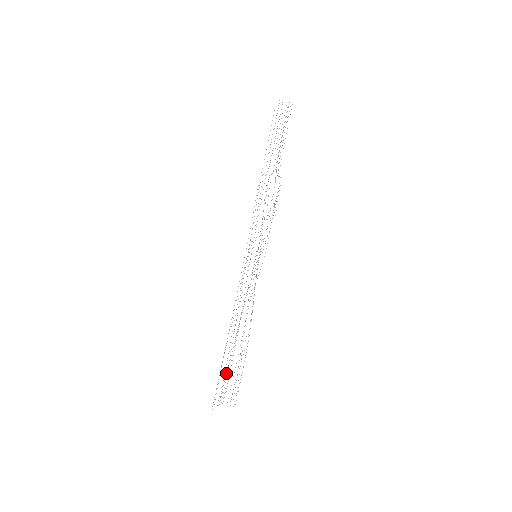
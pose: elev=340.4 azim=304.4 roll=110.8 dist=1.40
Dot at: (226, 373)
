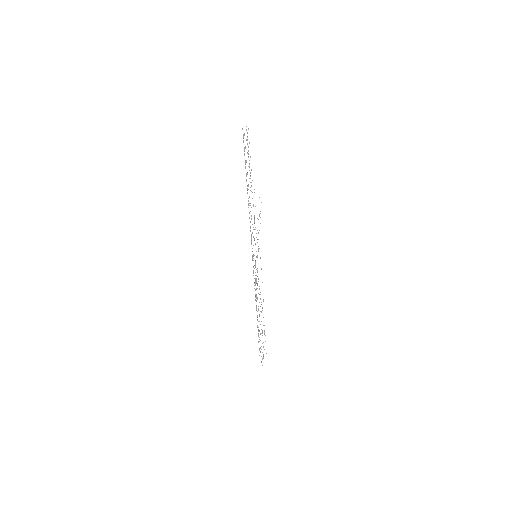
Dot at: occluded
